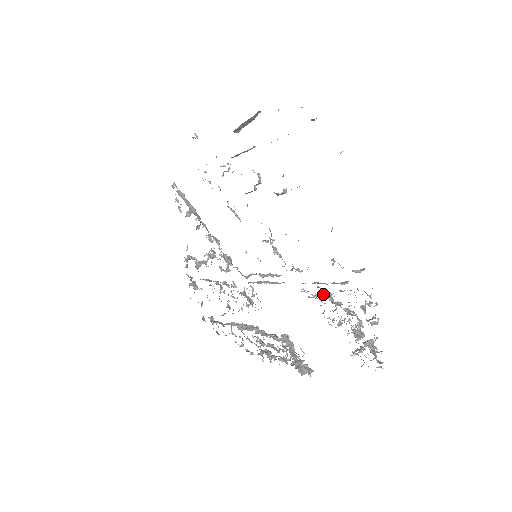
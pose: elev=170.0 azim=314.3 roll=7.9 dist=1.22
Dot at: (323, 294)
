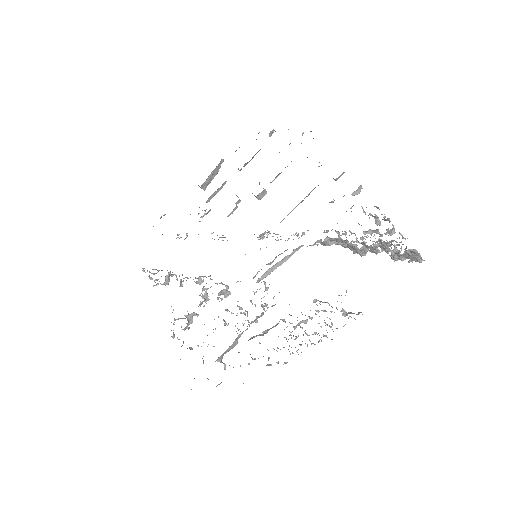
Dot at: occluded
